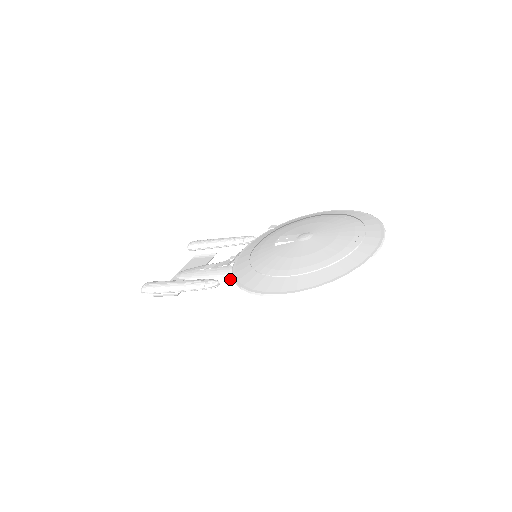
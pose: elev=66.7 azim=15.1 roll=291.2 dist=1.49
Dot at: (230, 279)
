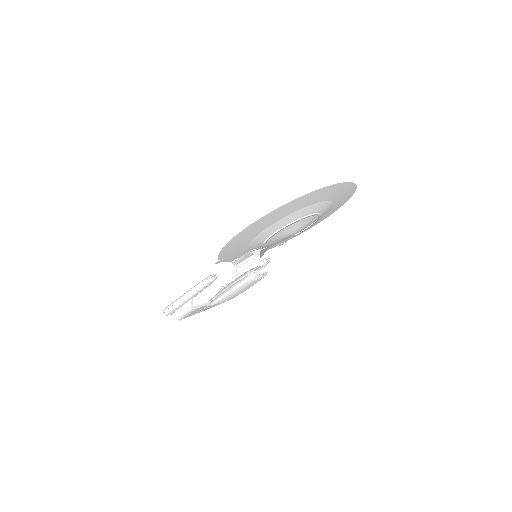
Dot at: (216, 260)
